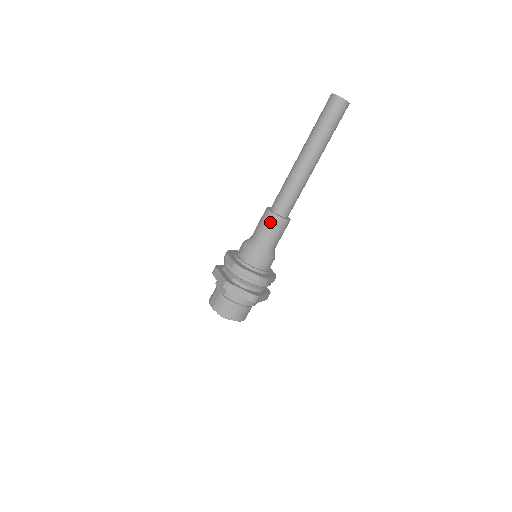
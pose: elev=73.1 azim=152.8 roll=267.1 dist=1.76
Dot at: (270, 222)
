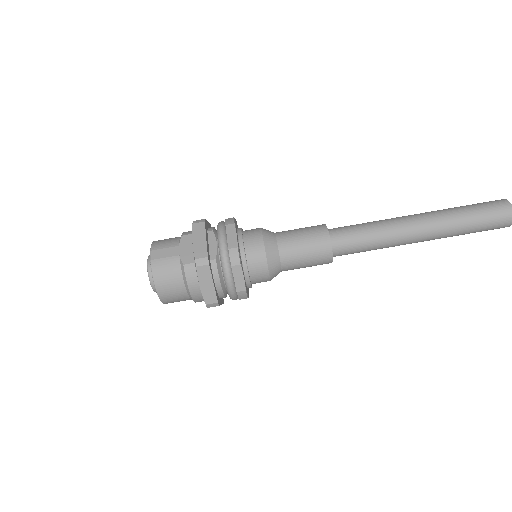
Dot at: (317, 246)
